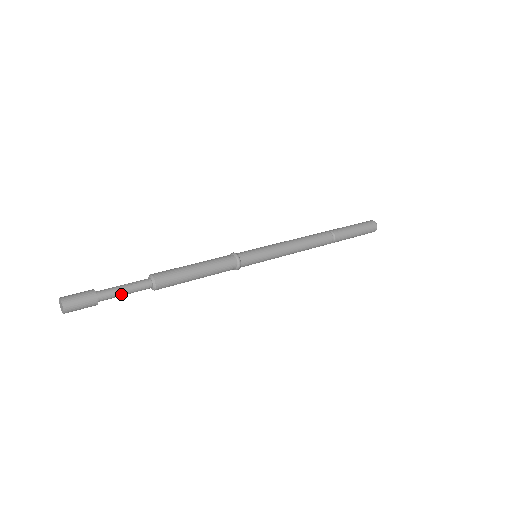
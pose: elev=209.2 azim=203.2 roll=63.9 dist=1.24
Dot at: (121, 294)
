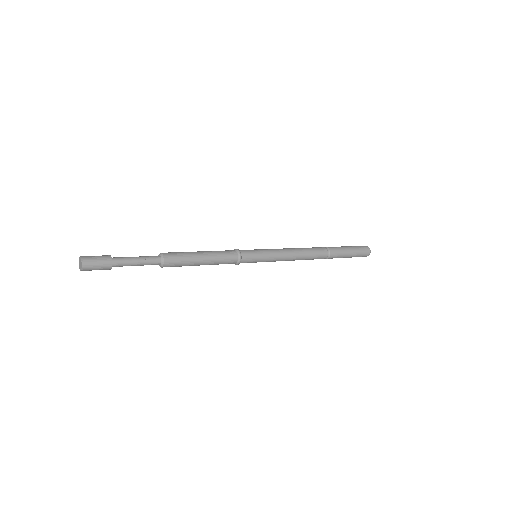
Dot at: (133, 264)
